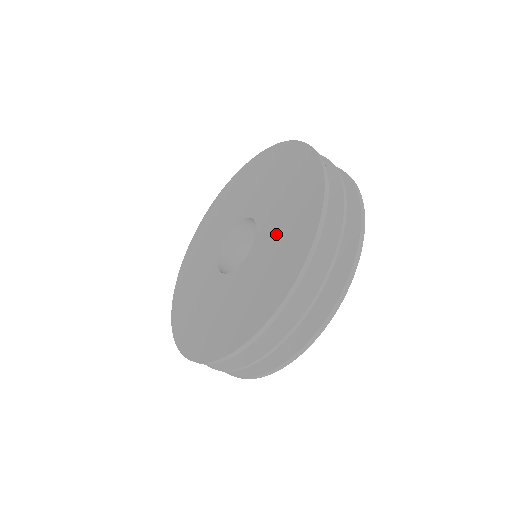
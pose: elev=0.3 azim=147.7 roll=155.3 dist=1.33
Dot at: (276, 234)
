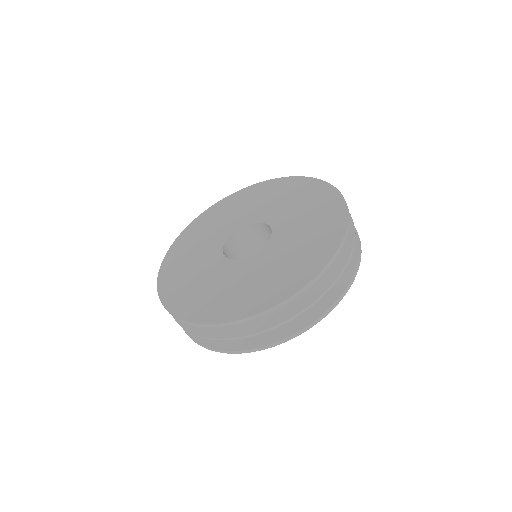
Dot at: (298, 233)
